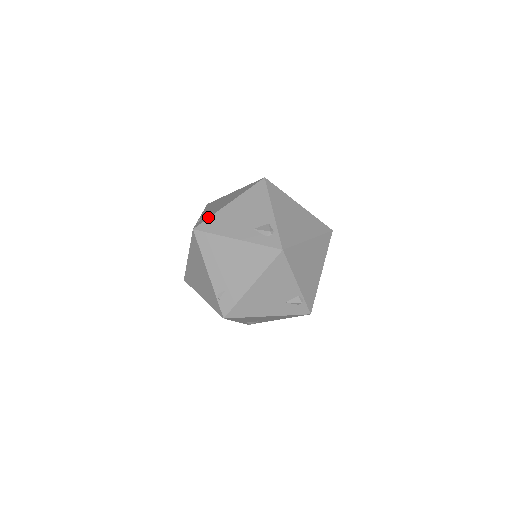
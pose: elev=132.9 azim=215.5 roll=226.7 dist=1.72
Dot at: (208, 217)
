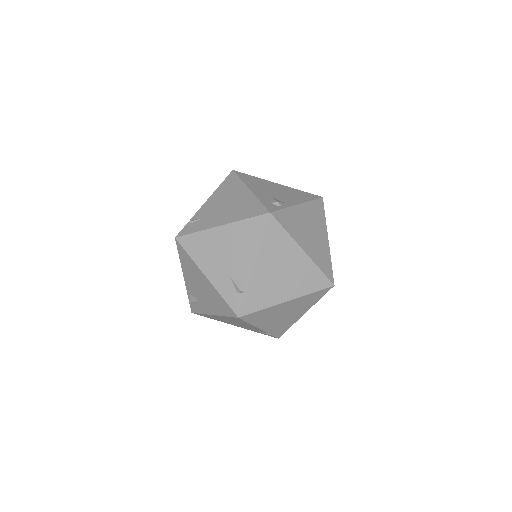
Dot at: (252, 176)
